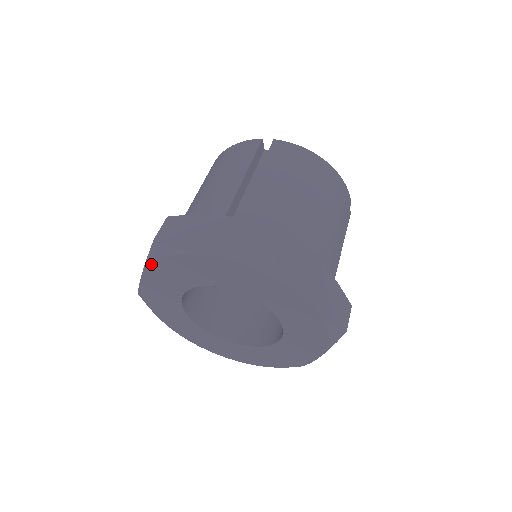
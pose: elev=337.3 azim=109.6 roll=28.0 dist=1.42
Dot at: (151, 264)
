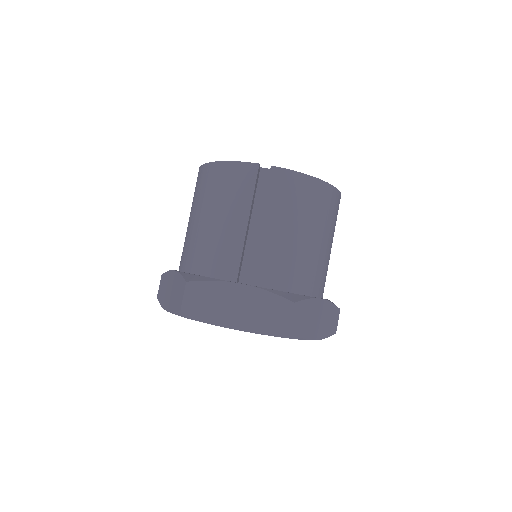
Dot at: (178, 315)
